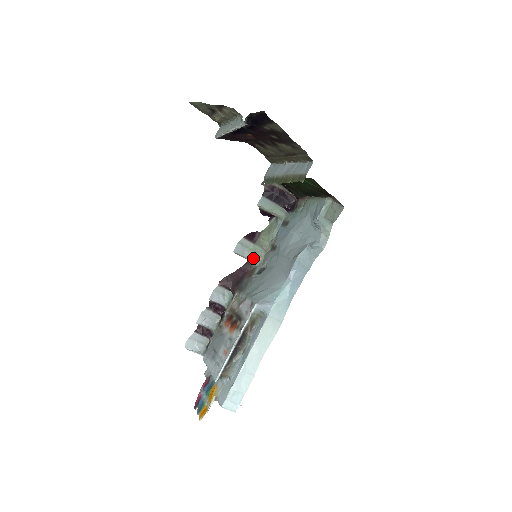
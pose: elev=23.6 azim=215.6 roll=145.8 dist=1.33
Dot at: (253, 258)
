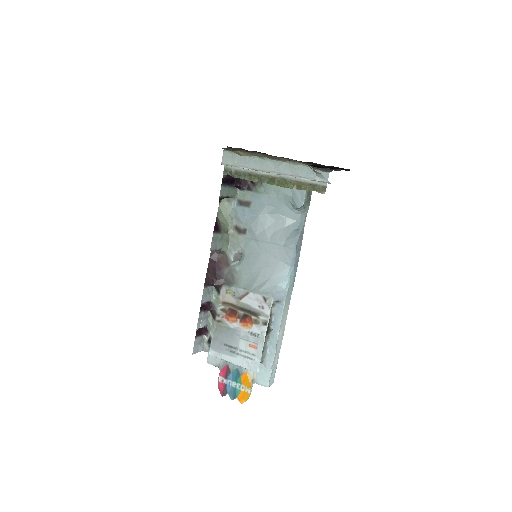
Dot at: (223, 246)
